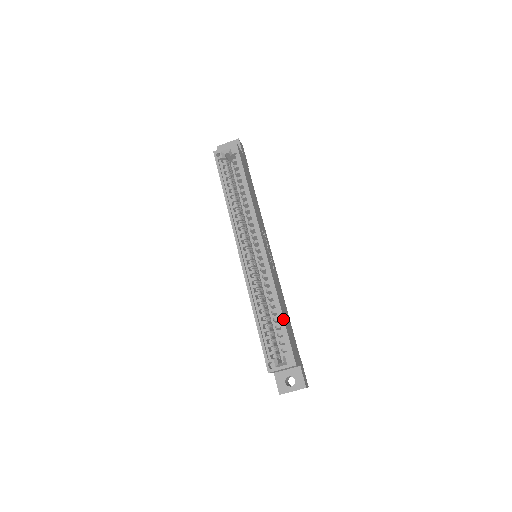
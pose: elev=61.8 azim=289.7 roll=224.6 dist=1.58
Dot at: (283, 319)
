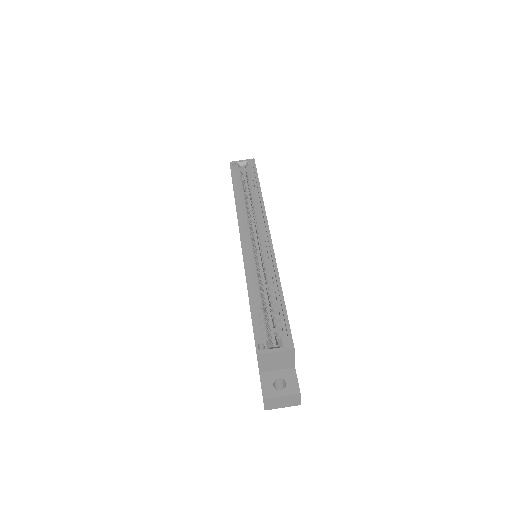
Dot at: (283, 300)
